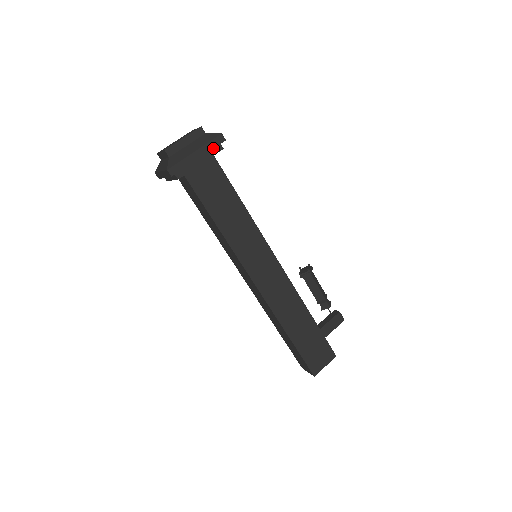
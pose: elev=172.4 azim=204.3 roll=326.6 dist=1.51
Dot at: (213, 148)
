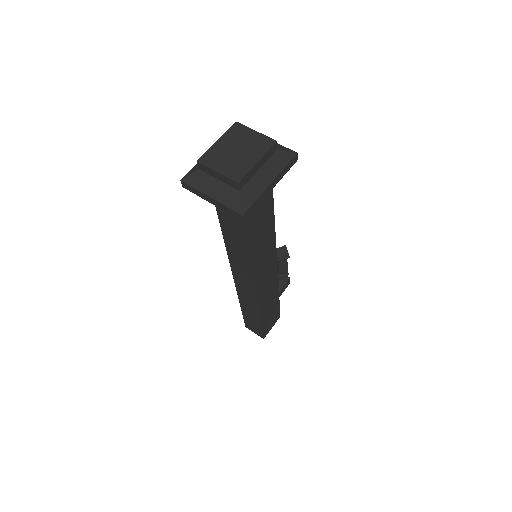
Dot at: (285, 173)
